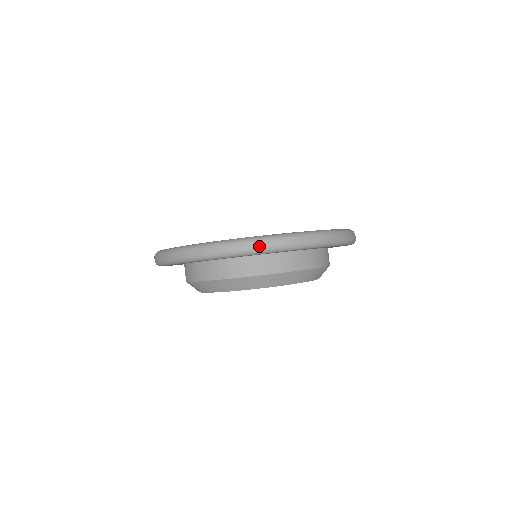
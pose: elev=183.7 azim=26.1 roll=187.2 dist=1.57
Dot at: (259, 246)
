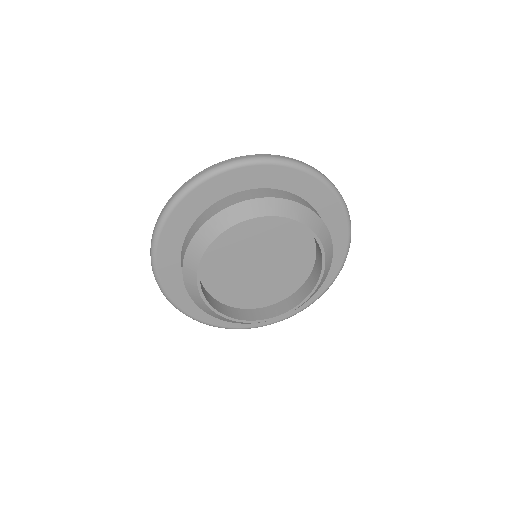
Dot at: (203, 173)
